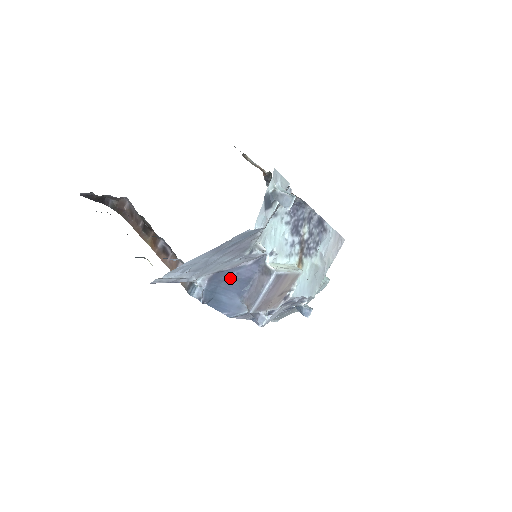
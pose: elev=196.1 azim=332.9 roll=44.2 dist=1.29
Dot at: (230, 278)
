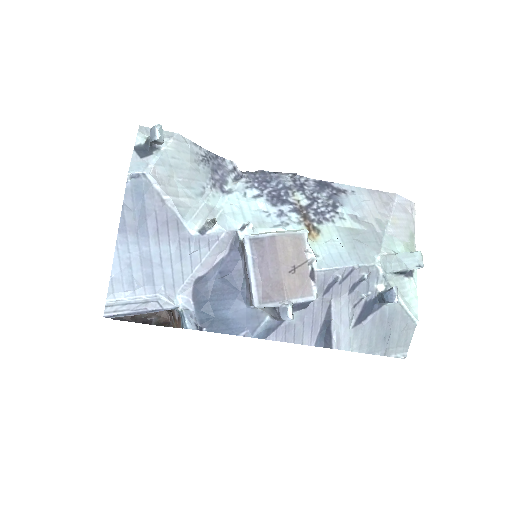
Dot at: (216, 284)
